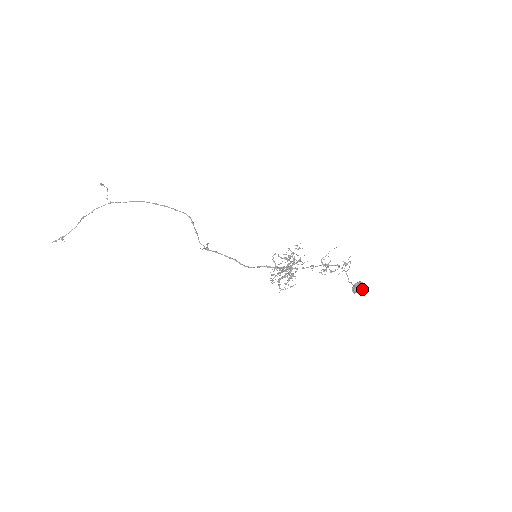
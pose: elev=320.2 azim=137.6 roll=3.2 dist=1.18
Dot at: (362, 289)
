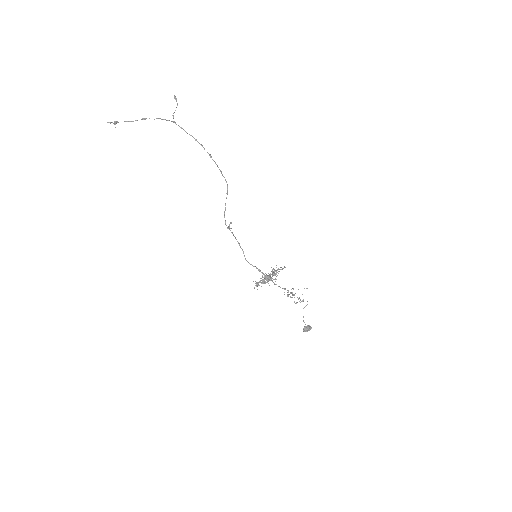
Dot at: occluded
